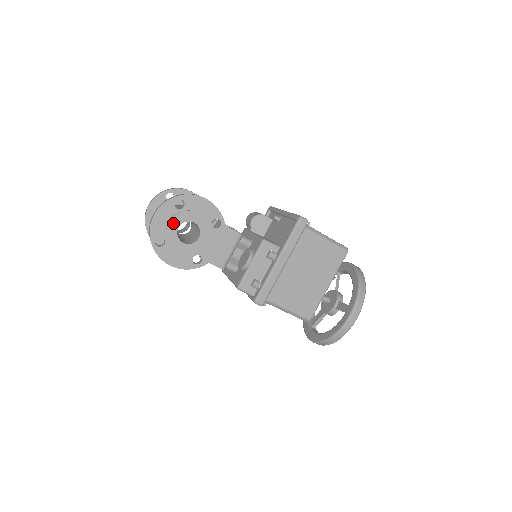
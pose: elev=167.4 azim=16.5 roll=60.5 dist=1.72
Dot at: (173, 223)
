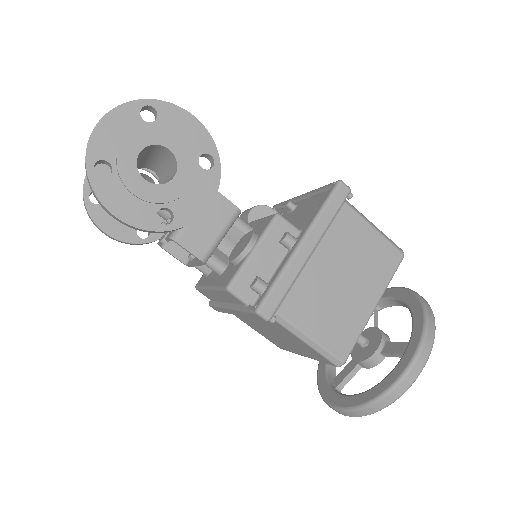
Dot at: (132, 141)
